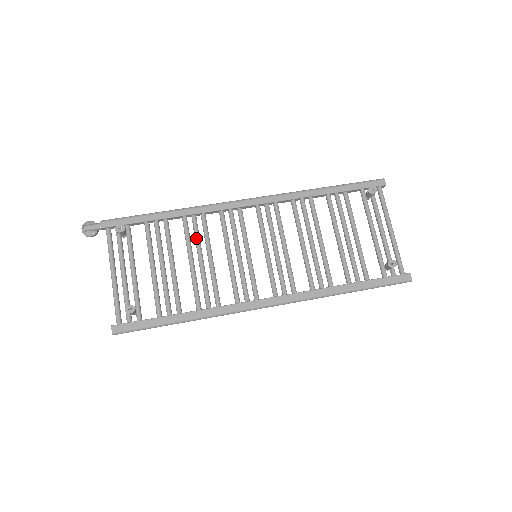
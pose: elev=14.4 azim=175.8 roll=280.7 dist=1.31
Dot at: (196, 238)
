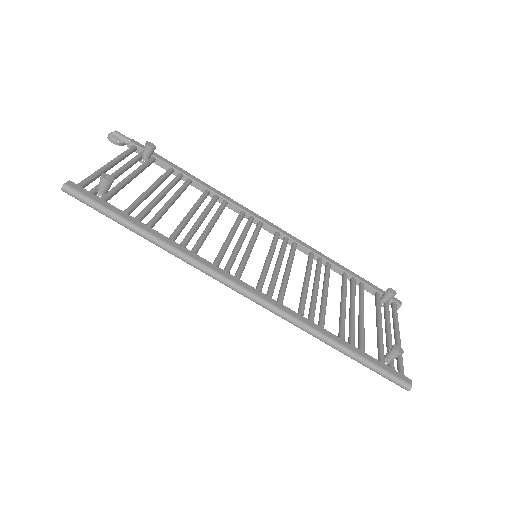
Dot at: (208, 206)
